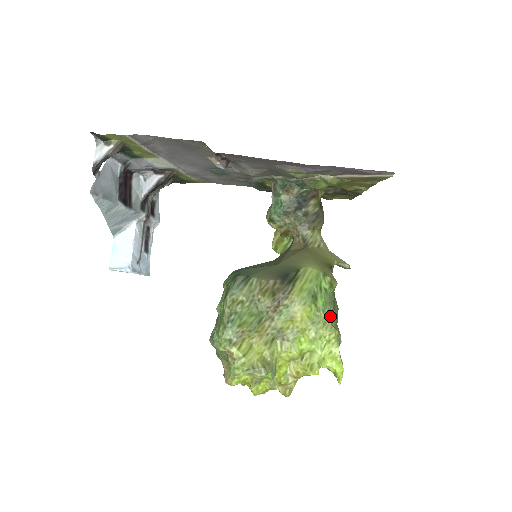
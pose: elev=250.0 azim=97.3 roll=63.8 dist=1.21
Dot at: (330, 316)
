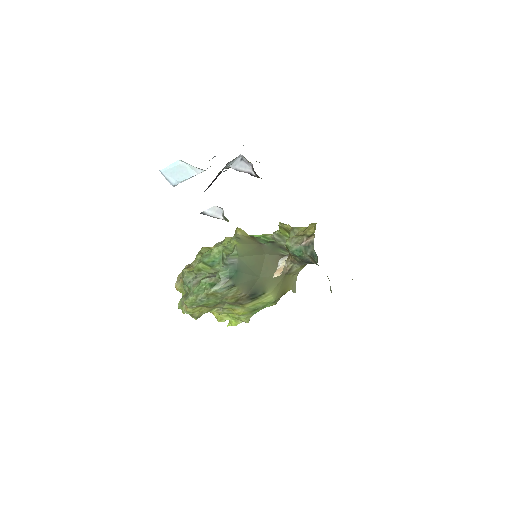
Dot at: occluded
